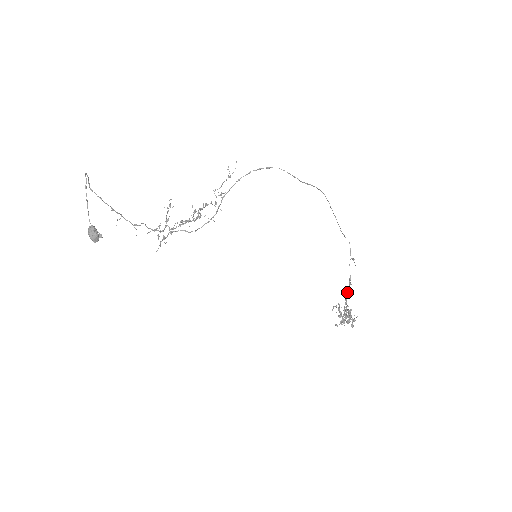
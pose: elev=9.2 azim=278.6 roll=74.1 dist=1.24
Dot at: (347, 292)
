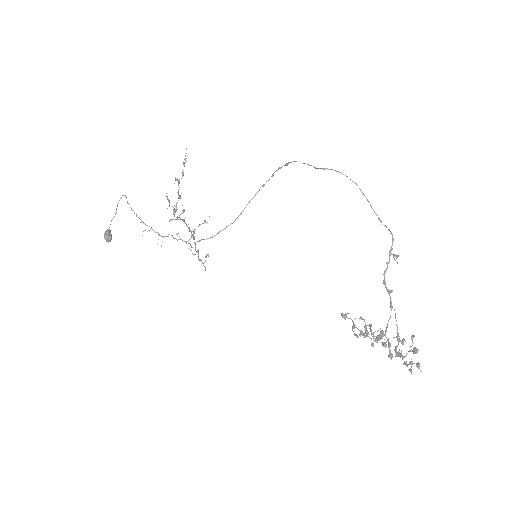
Dot at: (390, 305)
